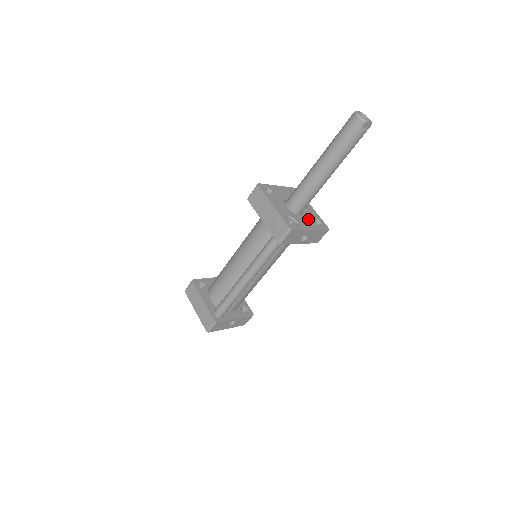
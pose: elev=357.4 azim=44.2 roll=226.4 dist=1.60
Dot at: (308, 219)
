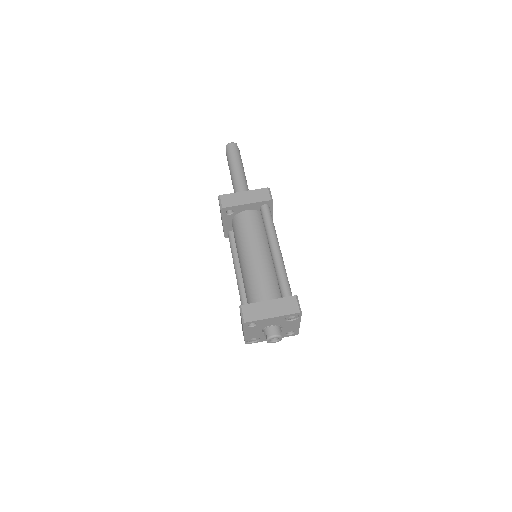
Dot at: occluded
